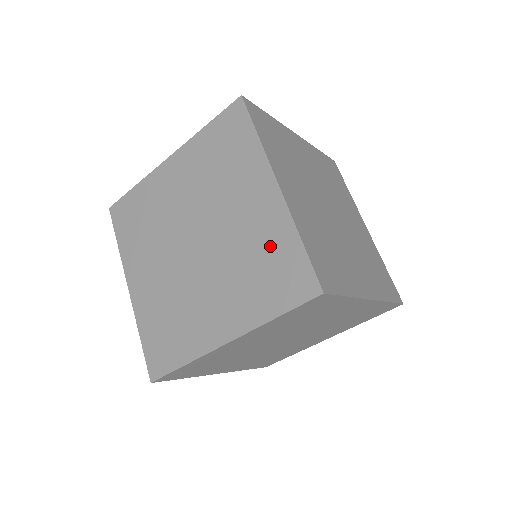
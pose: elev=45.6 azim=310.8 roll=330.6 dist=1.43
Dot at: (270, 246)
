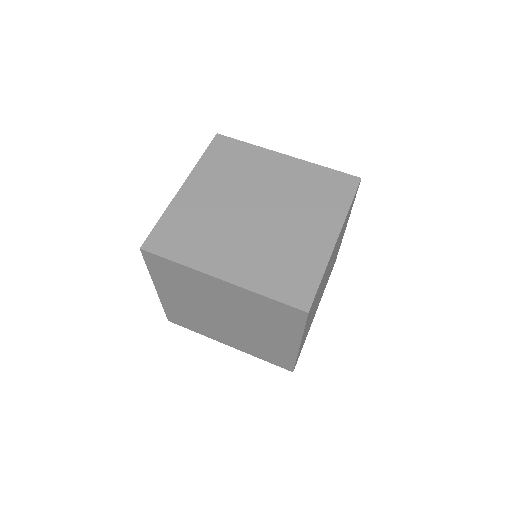
Dot at: occluded
